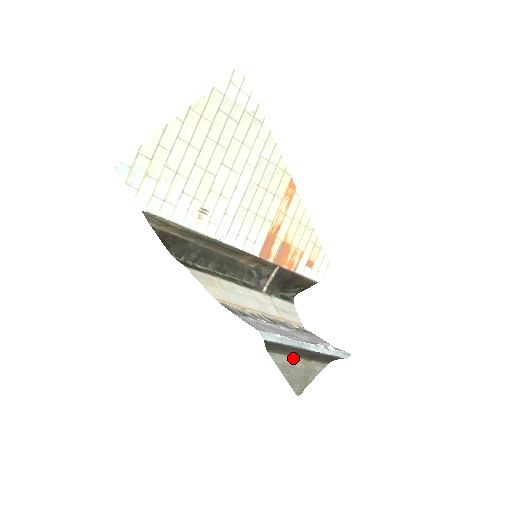
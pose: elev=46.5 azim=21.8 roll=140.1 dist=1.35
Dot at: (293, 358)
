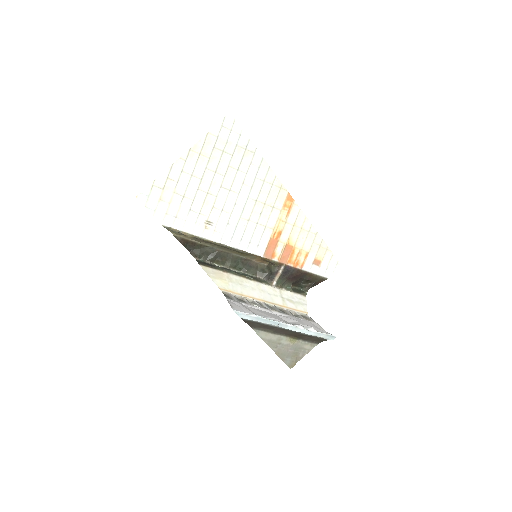
Dot at: (279, 336)
